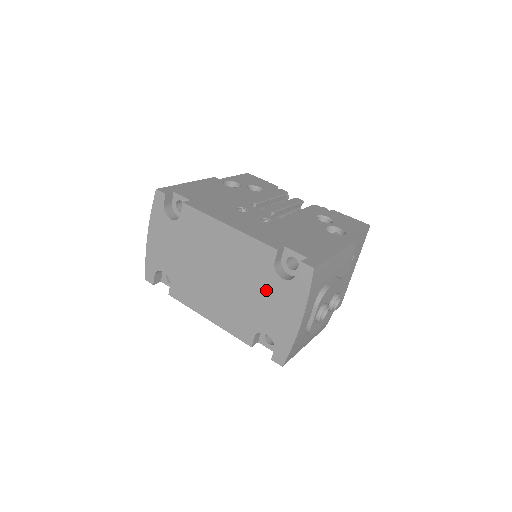
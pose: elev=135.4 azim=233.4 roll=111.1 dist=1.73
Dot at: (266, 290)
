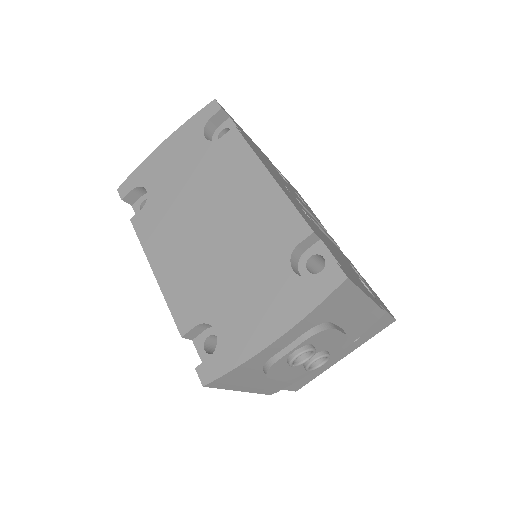
Dot at: (259, 274)
